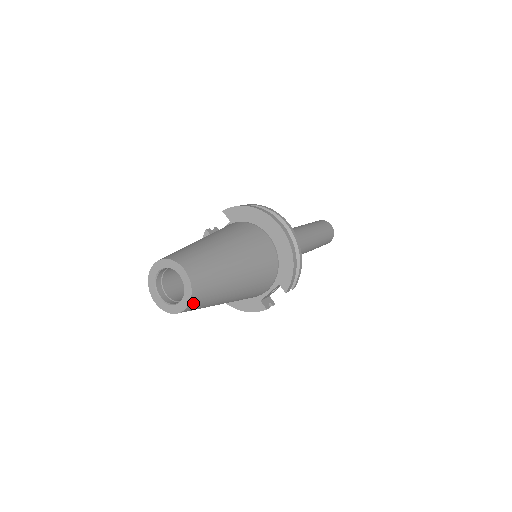
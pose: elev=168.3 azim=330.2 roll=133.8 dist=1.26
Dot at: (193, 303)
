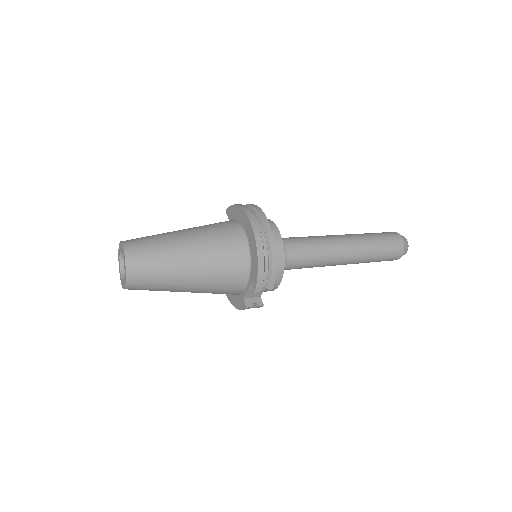
Dot at: (132, 281)
